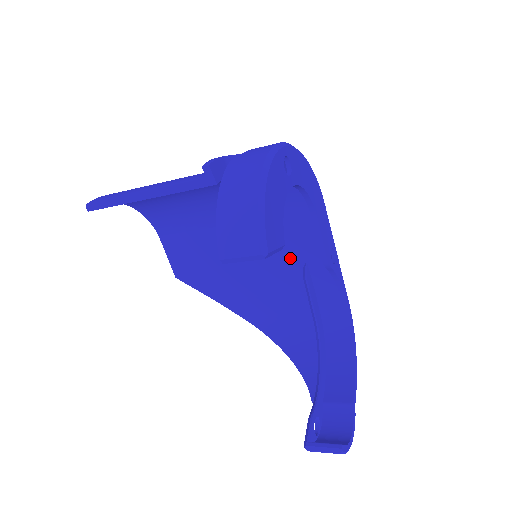
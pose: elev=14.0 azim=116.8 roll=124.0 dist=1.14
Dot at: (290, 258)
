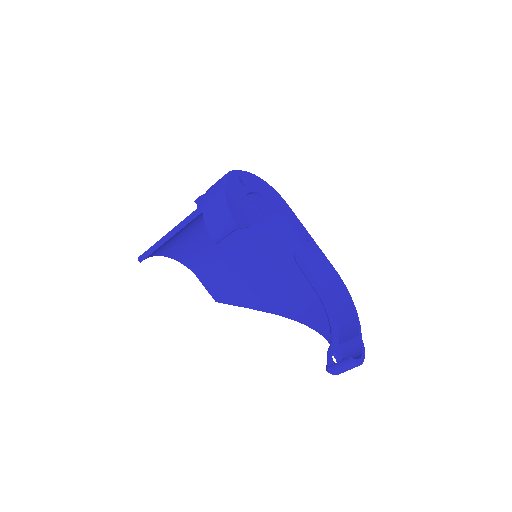
Dot at: (282, 252)
